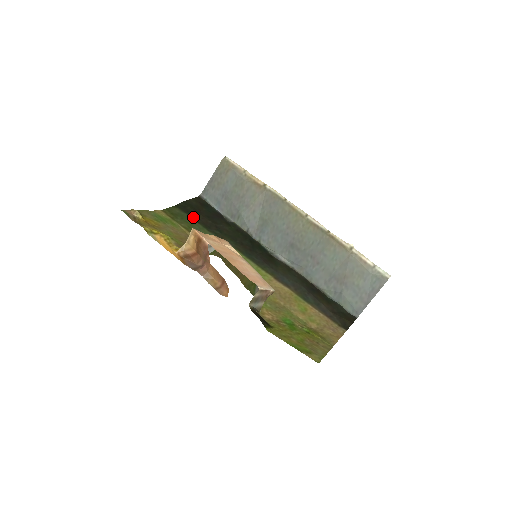
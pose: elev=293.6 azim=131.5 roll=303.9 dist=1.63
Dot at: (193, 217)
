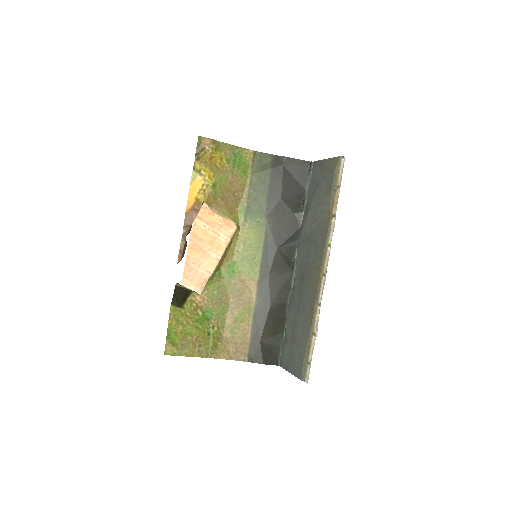
Dot at: (272, 178)
